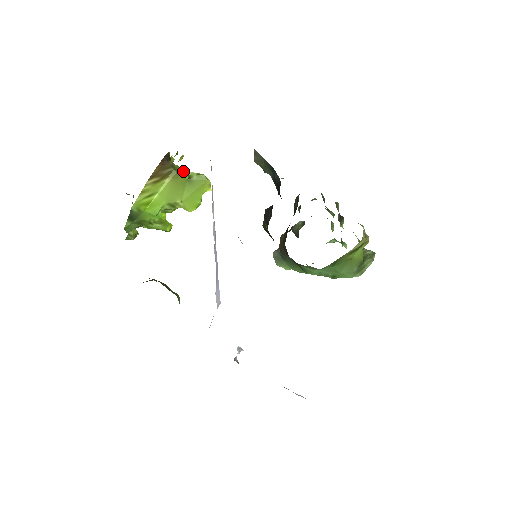
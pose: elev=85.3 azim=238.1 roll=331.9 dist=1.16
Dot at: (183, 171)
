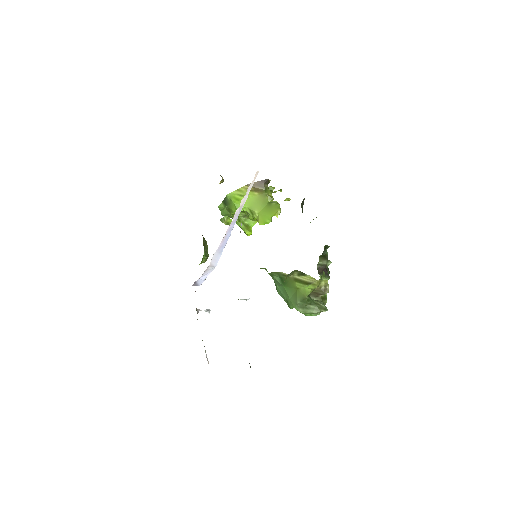
Dot at: (270, 196)
